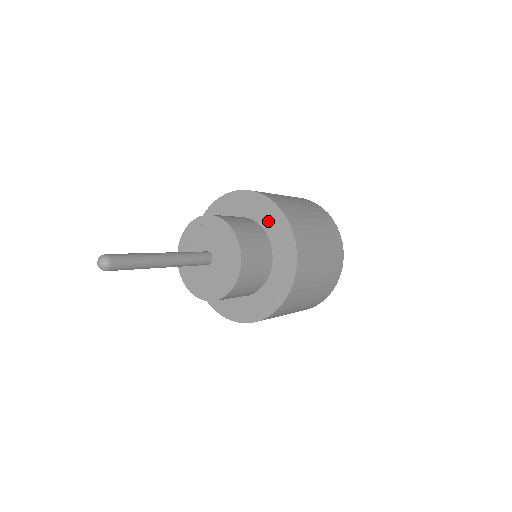
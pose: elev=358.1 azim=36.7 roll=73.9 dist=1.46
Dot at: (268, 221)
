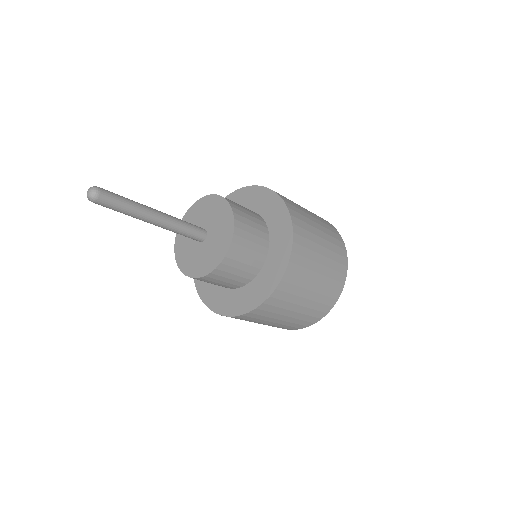
Dot at: (276, 249)
